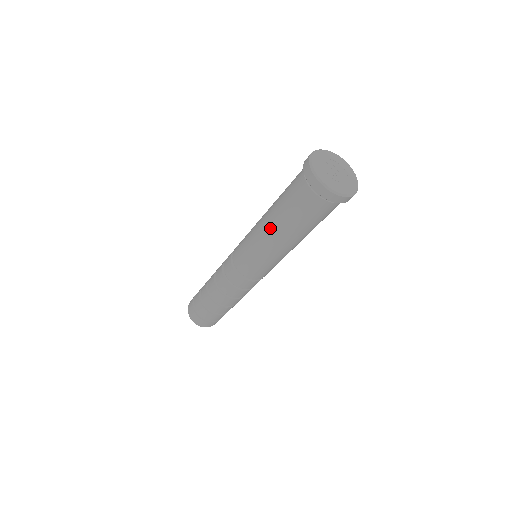
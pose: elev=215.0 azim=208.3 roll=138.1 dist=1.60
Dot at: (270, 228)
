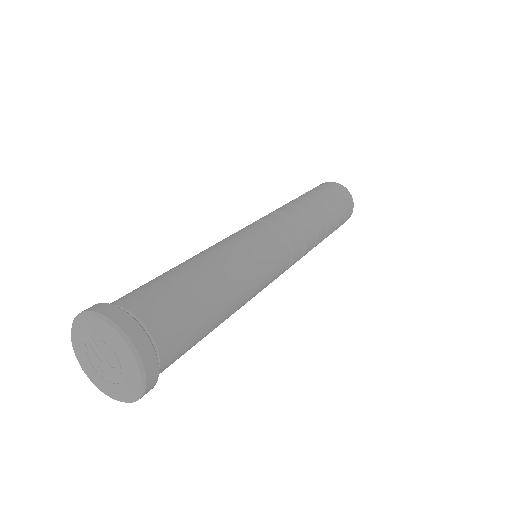
Dot at: occluded
